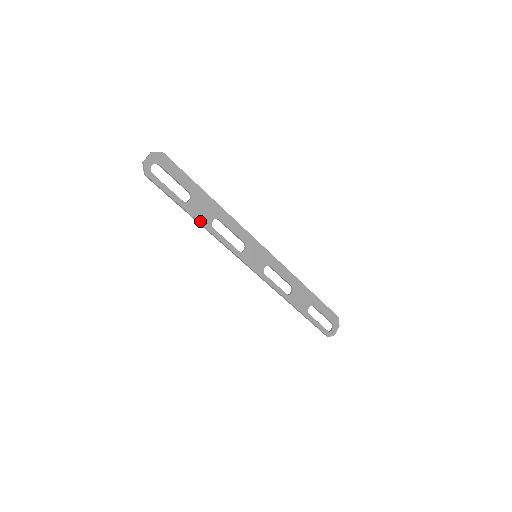
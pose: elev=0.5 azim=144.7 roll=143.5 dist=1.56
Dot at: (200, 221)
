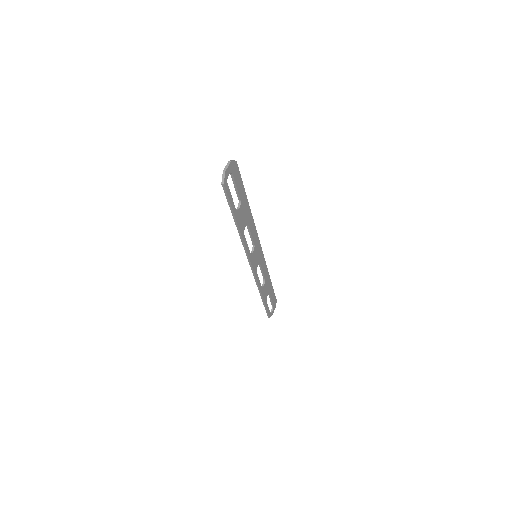
Dot at: (240, 228)
